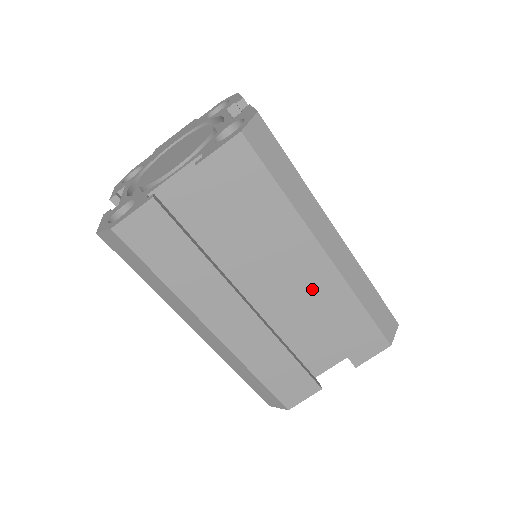
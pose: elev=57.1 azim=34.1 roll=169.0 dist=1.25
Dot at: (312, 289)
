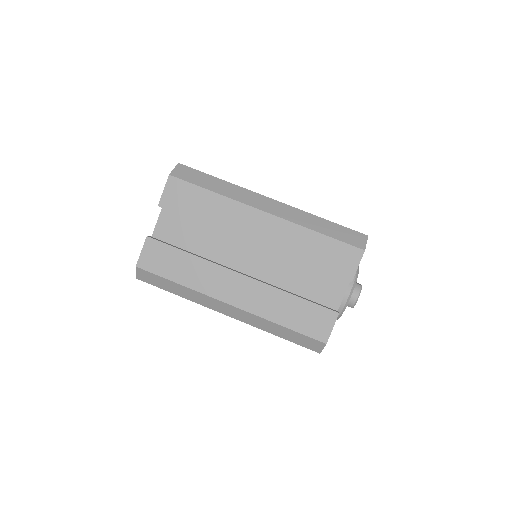
Dot at: (272, 240)
